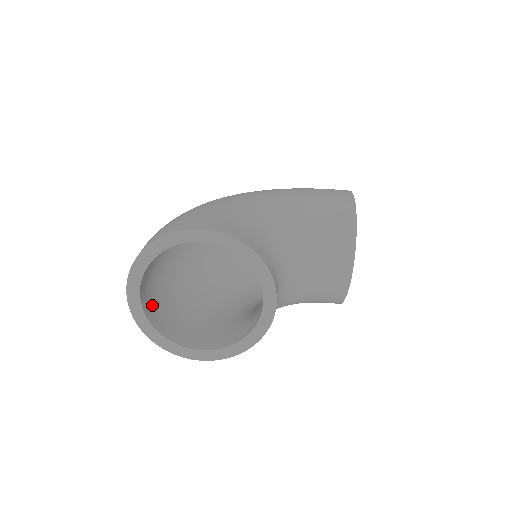
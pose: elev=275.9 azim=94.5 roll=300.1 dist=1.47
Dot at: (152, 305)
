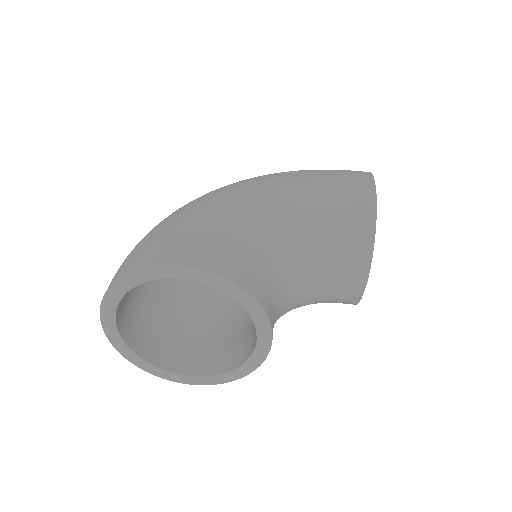
Dot at: (134, 326)
